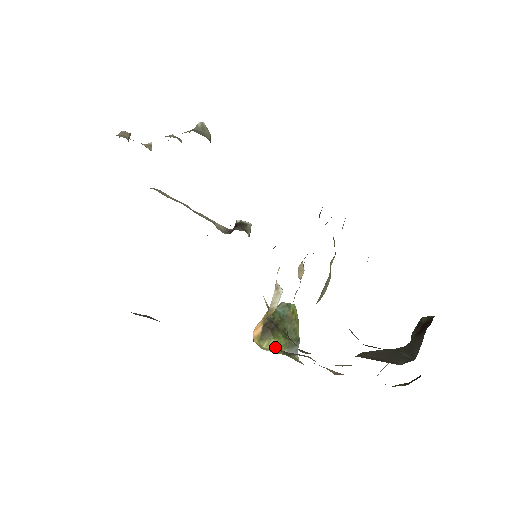
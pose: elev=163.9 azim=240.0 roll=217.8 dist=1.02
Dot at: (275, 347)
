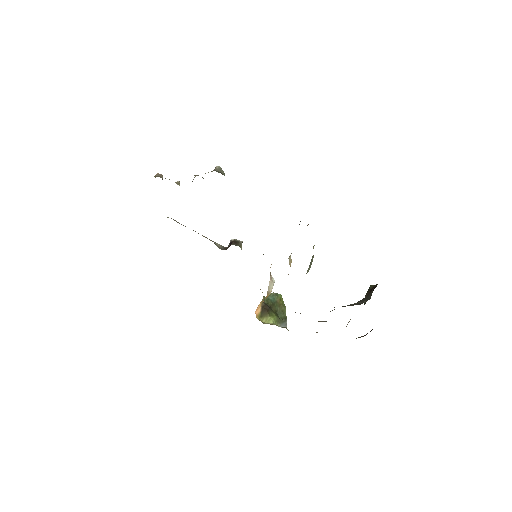
Dot at: (271, 322)
